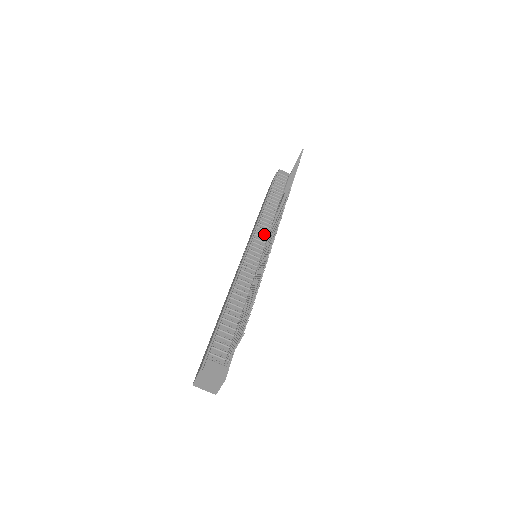
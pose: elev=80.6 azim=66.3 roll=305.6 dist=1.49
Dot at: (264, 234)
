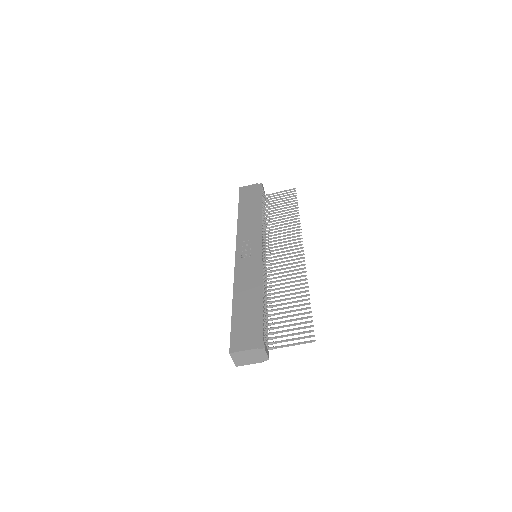
Dot at: occluded
